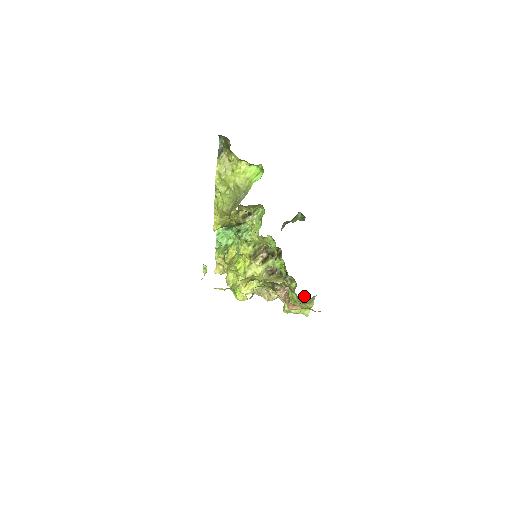
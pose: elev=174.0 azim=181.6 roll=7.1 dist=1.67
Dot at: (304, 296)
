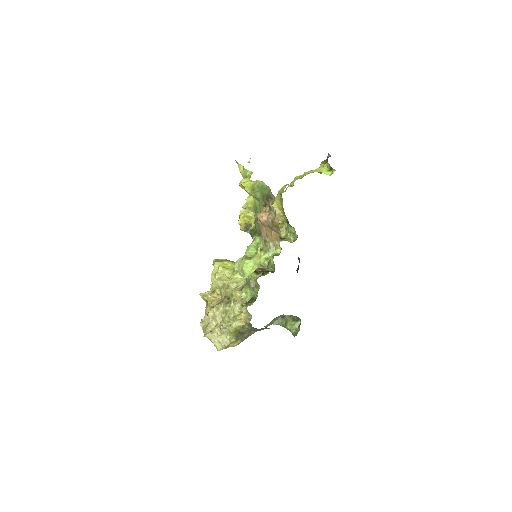
Dot at: (253, 294)
